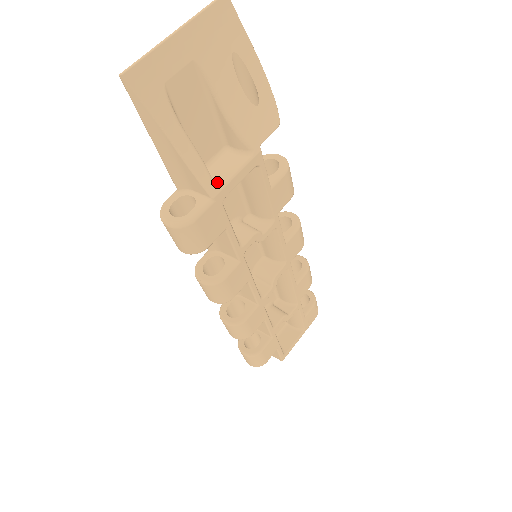
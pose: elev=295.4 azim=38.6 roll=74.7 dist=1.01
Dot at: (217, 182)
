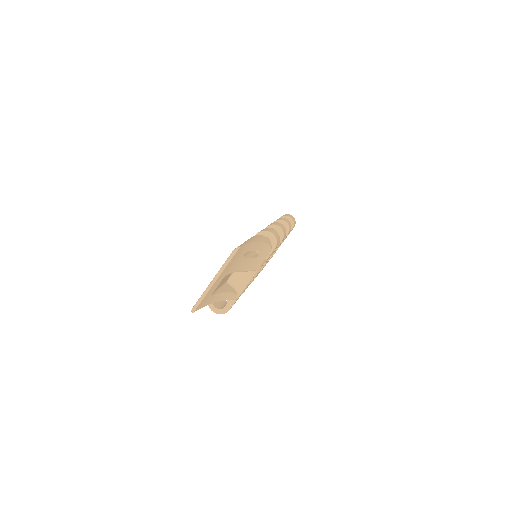
Dot at: (238, 290)
